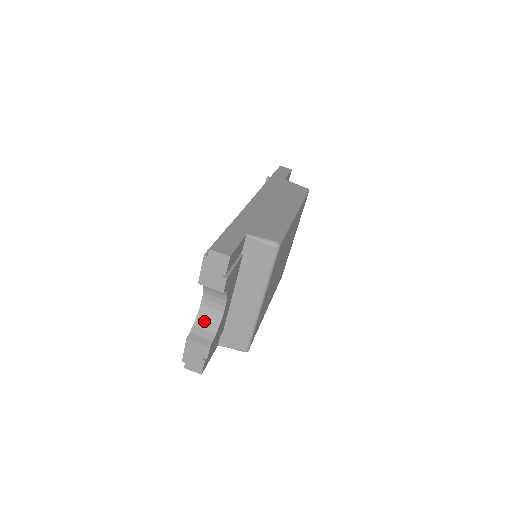
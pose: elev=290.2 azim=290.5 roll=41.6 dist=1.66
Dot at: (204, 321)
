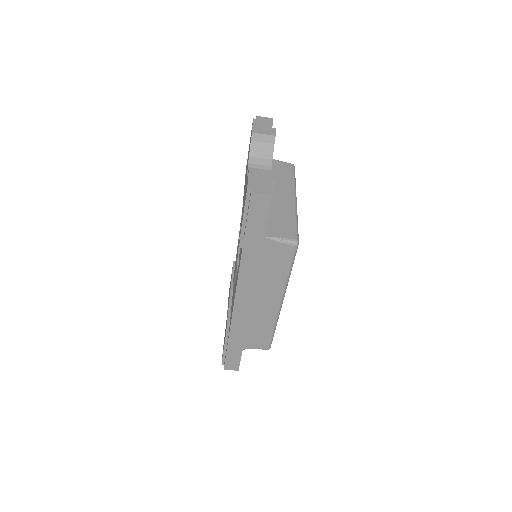
Dot at: occluded
